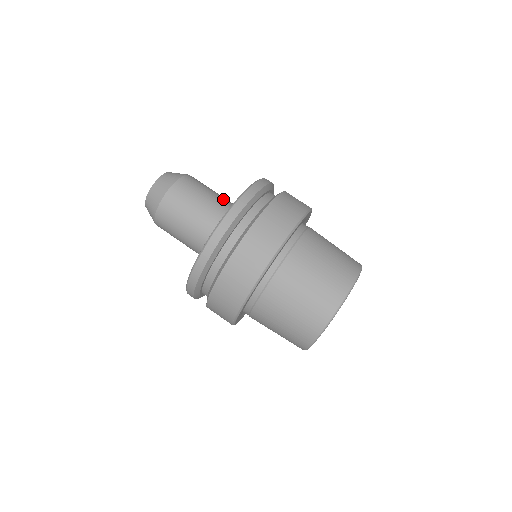
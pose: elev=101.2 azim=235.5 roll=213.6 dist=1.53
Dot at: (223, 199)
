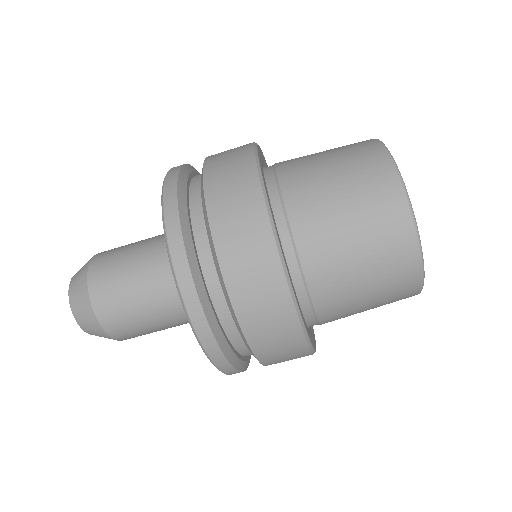
Dot at: (163, 296)
